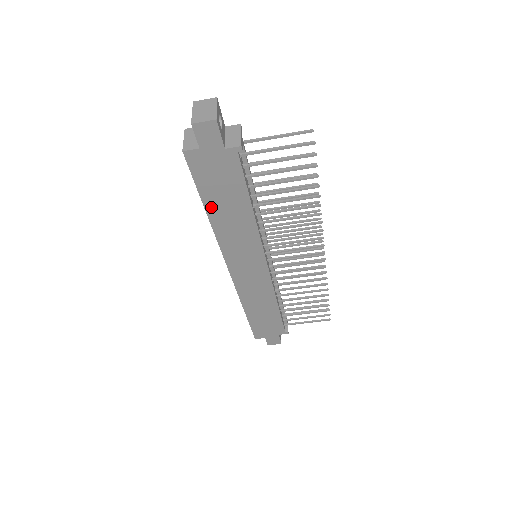
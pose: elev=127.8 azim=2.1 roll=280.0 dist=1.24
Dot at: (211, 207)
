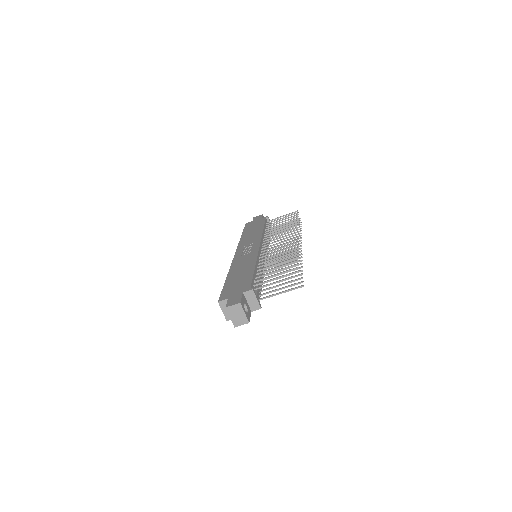
Dot at: occluded
